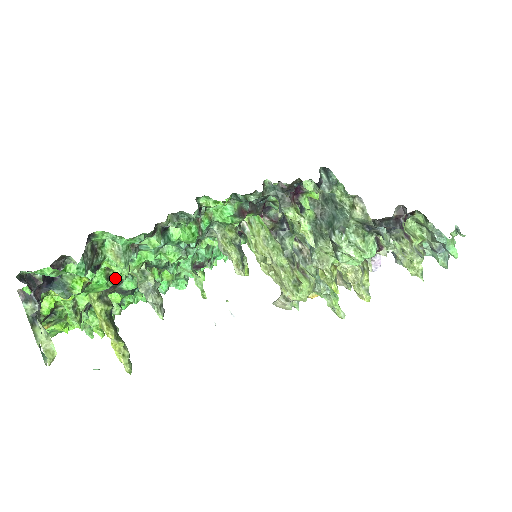
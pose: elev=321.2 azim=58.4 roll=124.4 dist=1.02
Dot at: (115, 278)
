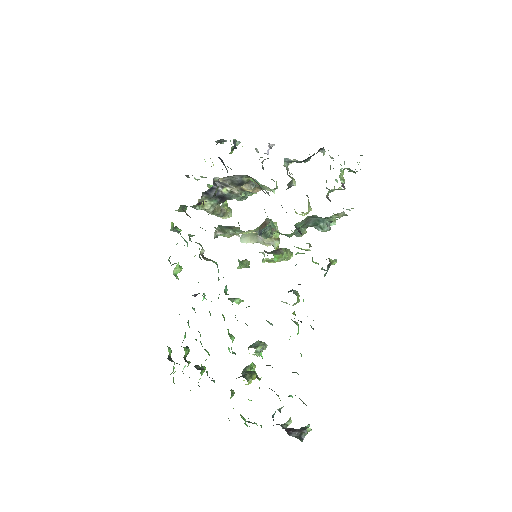
Dot at: occluded
